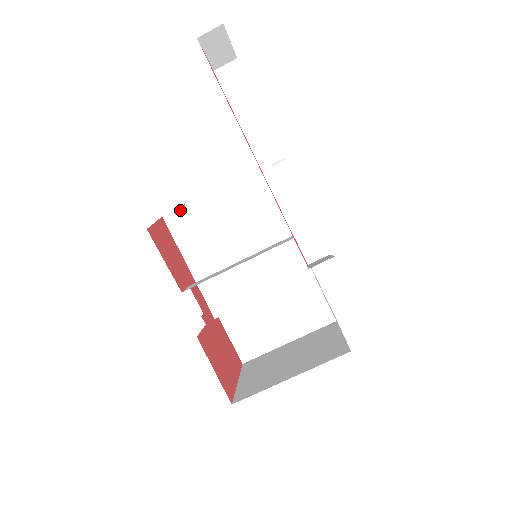
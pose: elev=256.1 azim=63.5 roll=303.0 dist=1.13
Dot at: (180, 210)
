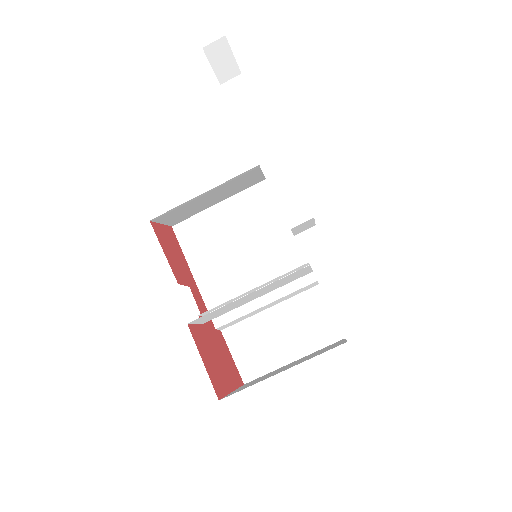
Dot at: (189, 220)
